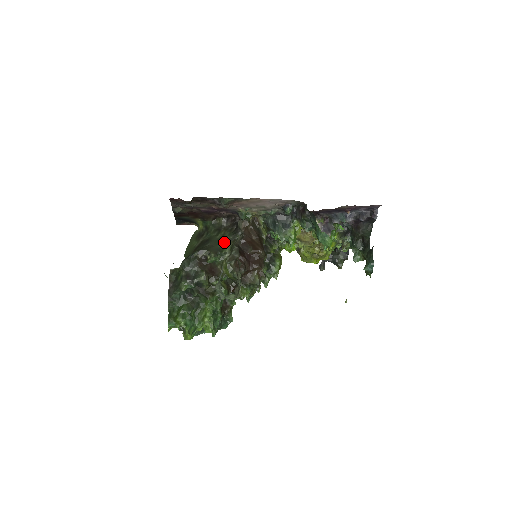
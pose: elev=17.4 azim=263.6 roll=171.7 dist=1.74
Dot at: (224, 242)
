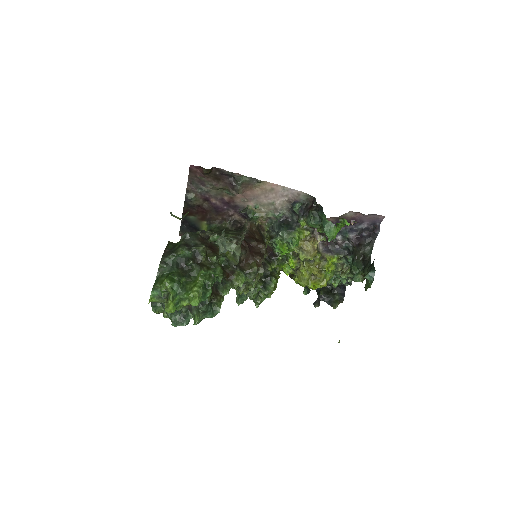
Dot at: (228, 233)
